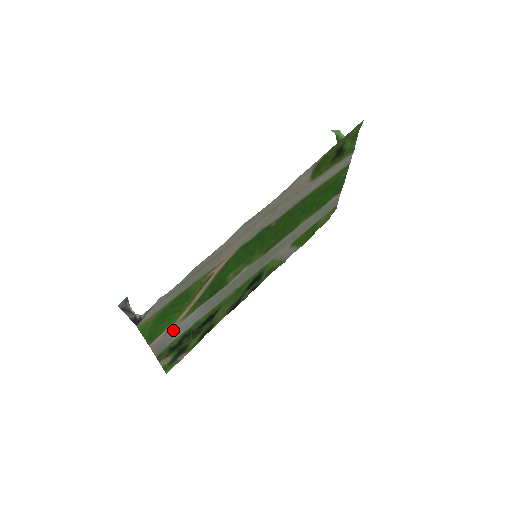
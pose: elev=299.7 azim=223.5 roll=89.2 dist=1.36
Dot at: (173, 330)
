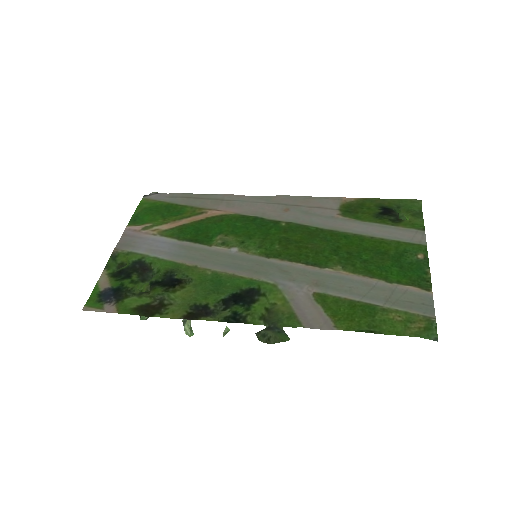
Dot at: (145, 238)
